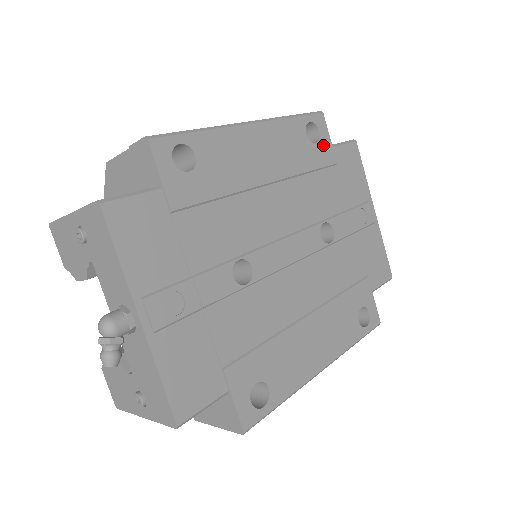
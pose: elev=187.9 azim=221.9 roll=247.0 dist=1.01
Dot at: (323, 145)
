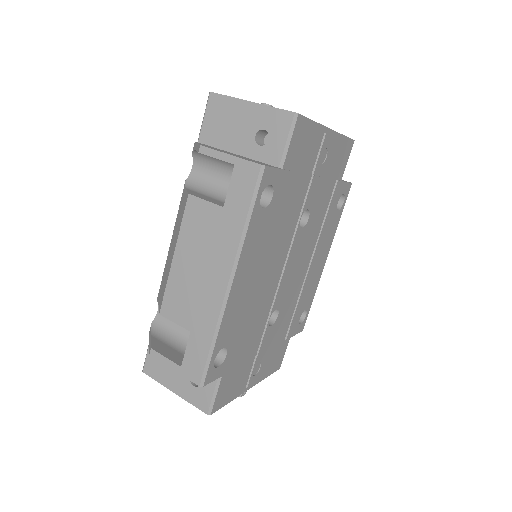
Dot at: (278, 185)
